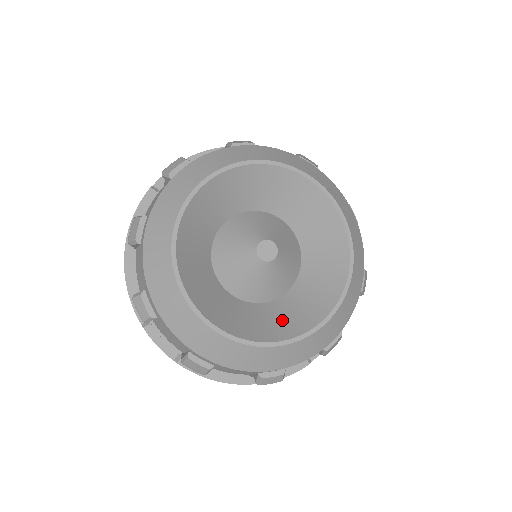
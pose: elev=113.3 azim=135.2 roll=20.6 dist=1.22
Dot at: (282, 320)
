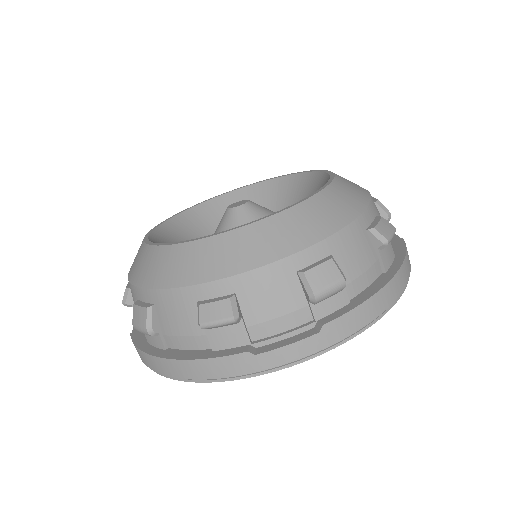
Dot at: occluded
